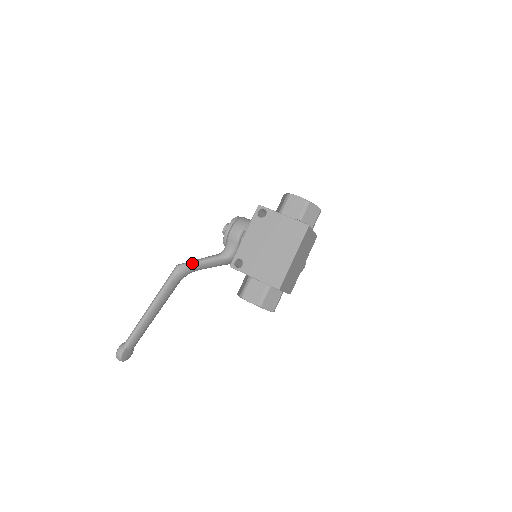
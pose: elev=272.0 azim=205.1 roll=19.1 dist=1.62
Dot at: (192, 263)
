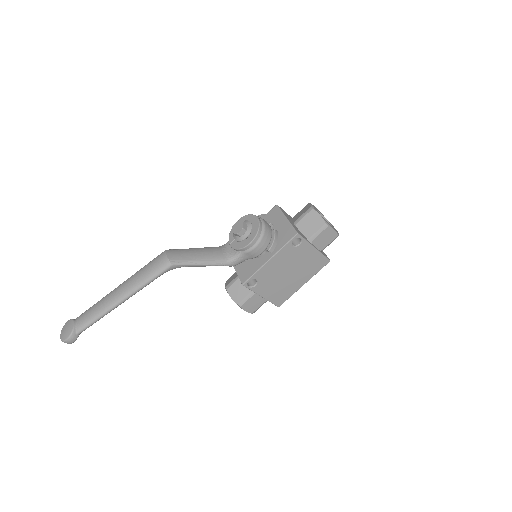
Dot at: (192, 265)
